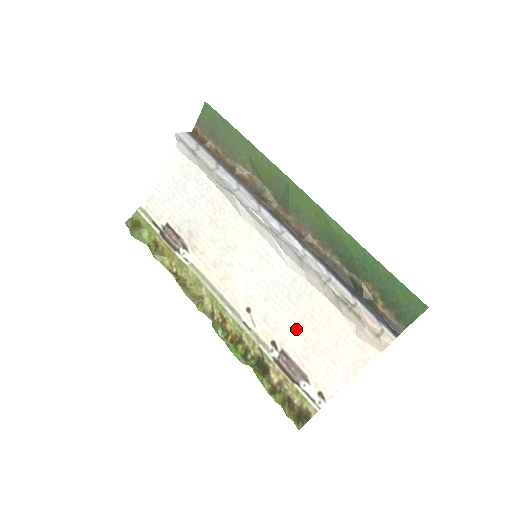
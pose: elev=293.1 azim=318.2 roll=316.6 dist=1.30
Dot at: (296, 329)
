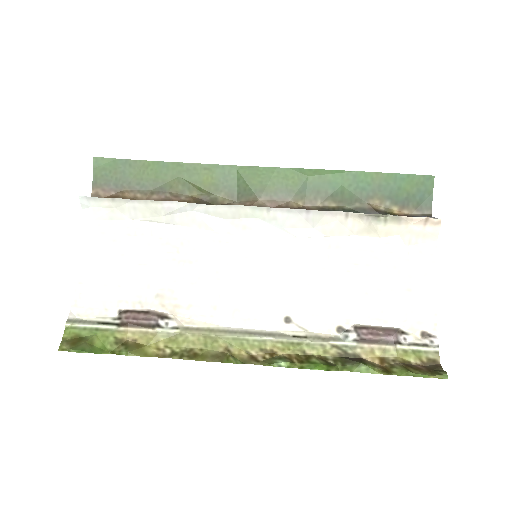
Dot at: (350, 292)
